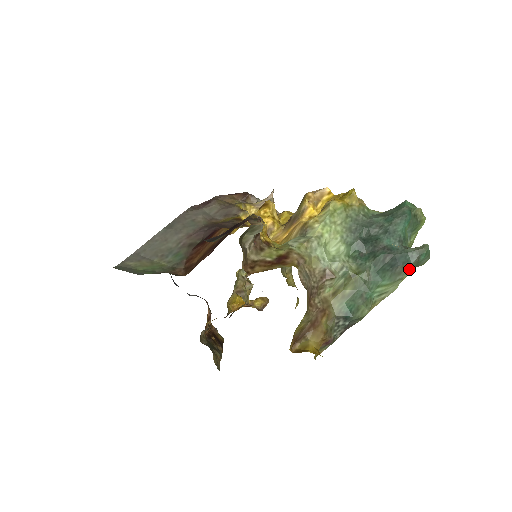
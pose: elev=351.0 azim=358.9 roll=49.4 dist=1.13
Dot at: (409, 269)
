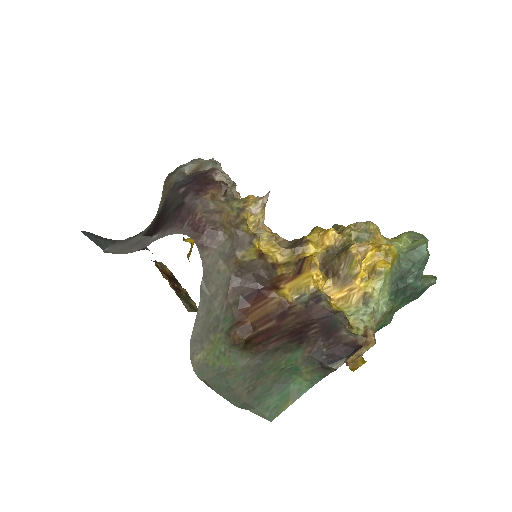
Dot at: occluded
